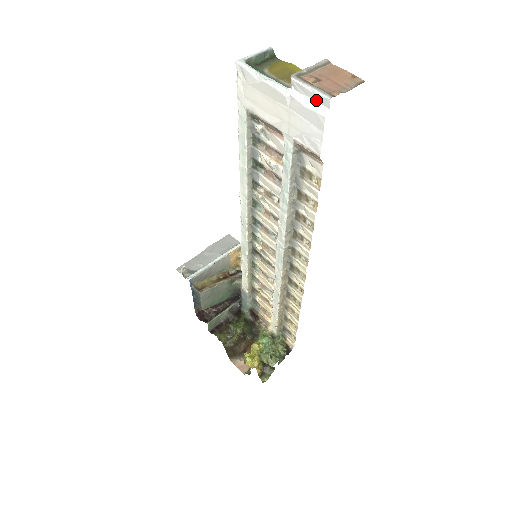
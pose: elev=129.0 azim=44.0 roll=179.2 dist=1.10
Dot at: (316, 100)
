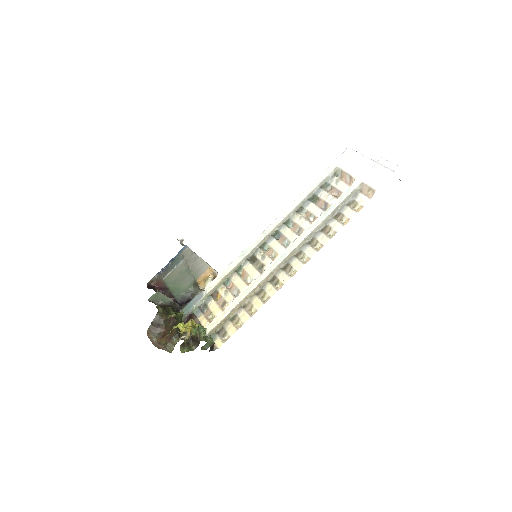
Dot at: (390, 168)
